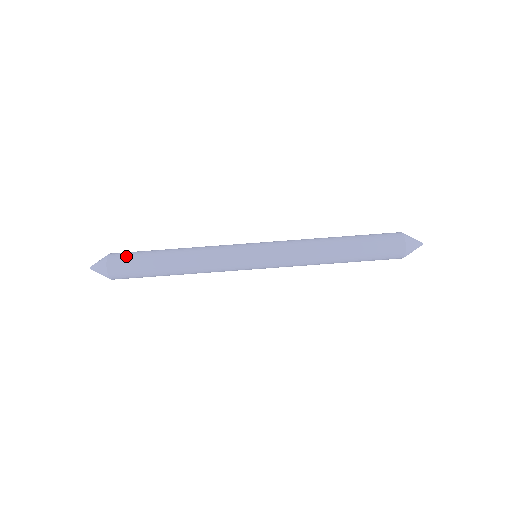
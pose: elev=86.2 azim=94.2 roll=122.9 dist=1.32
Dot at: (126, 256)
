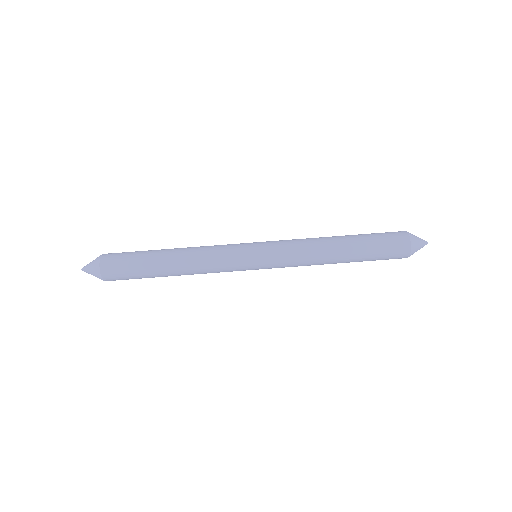
Dot at: (121, 253)
